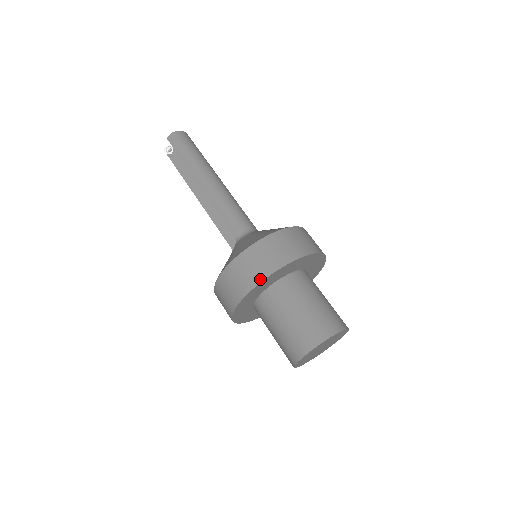
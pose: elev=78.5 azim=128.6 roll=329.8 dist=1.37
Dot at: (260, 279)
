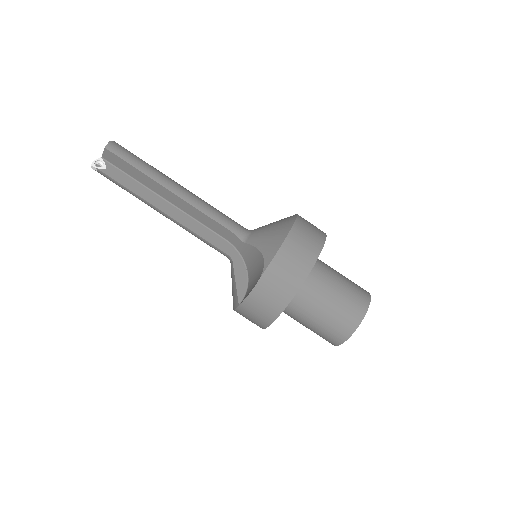
Dot at: (316, 254)
